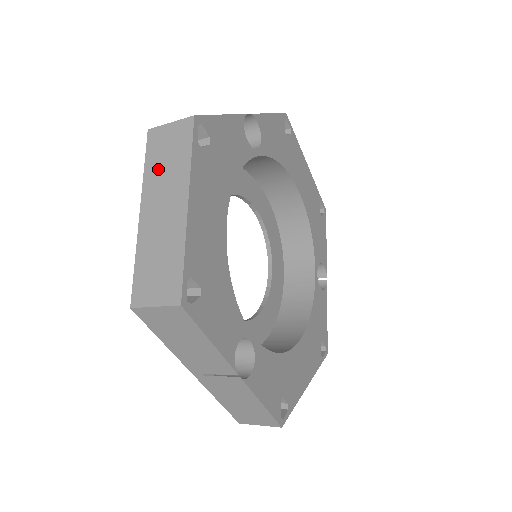
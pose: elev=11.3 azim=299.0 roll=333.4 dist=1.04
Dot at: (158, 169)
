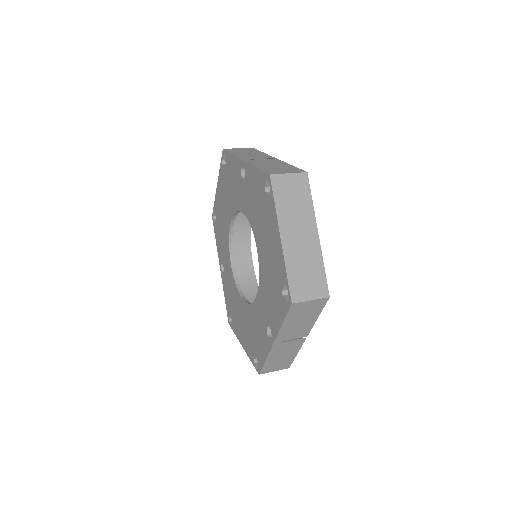
Dot at: (288, 206)
